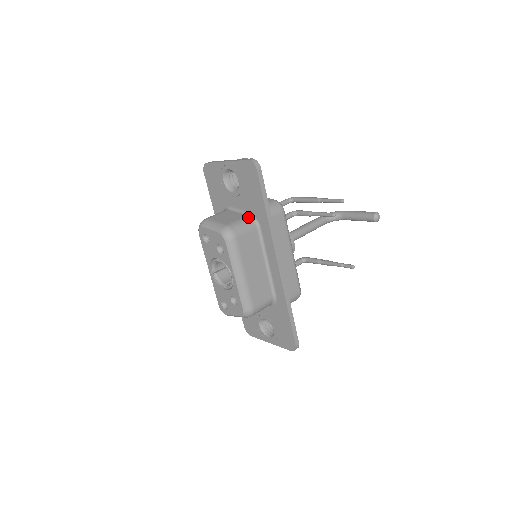
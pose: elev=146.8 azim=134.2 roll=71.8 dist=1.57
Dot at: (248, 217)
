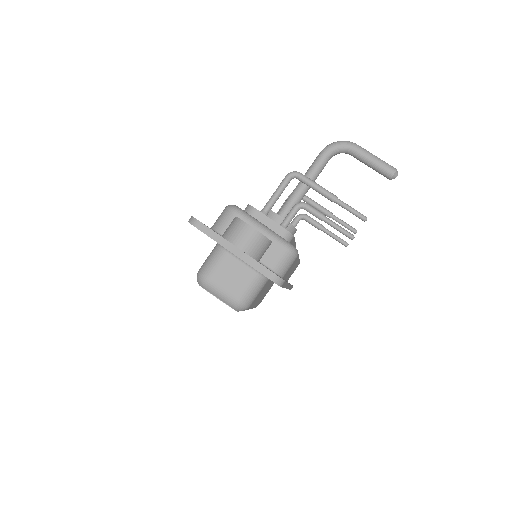
Dot at: (258, 277)
